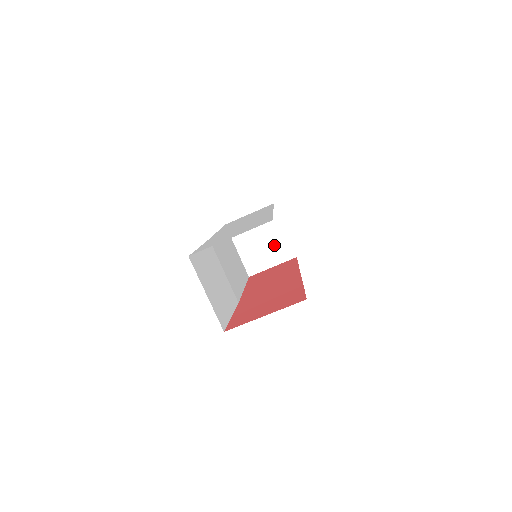
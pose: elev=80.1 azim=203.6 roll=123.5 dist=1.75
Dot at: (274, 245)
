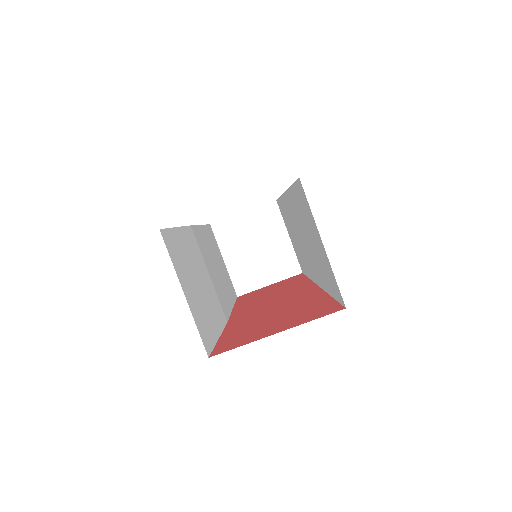
Dot at: (273, 255)
